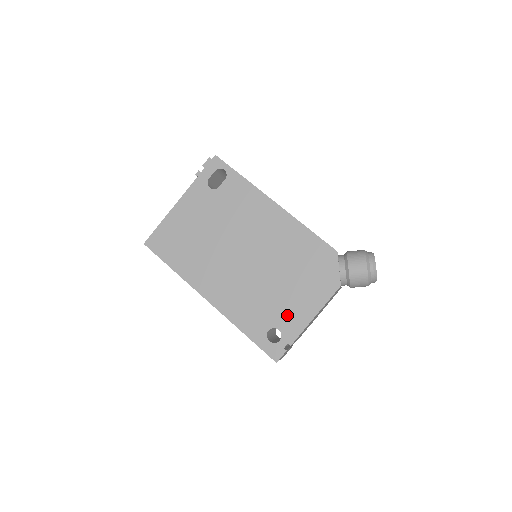
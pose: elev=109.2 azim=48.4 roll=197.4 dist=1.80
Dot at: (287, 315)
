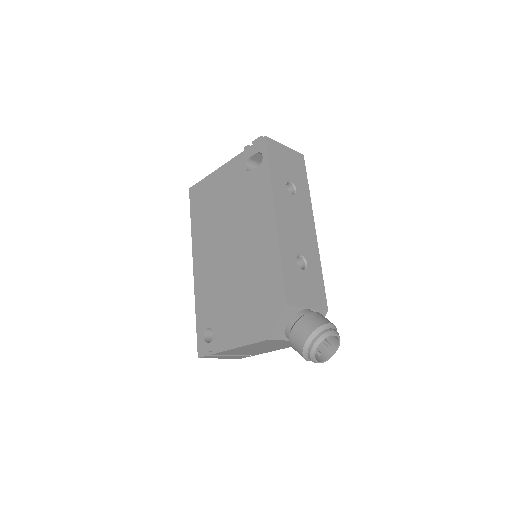
Dot at: (224, 327)
